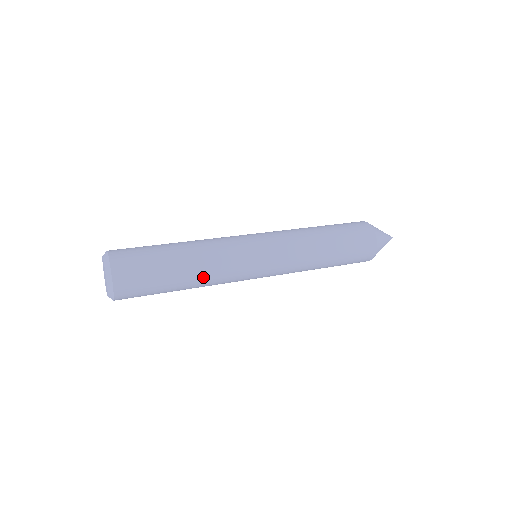
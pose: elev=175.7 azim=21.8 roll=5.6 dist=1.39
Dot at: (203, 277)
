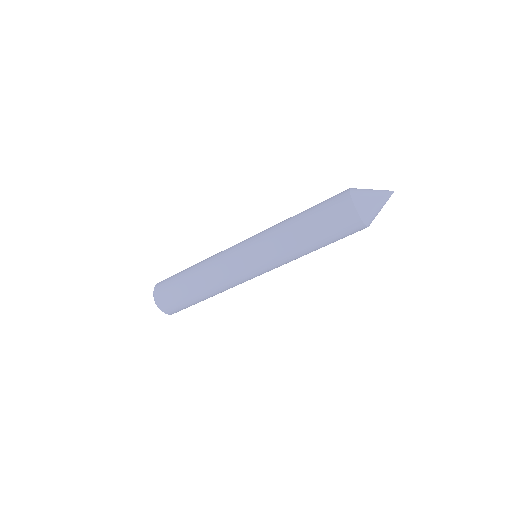
Dot at: (215, 291)
